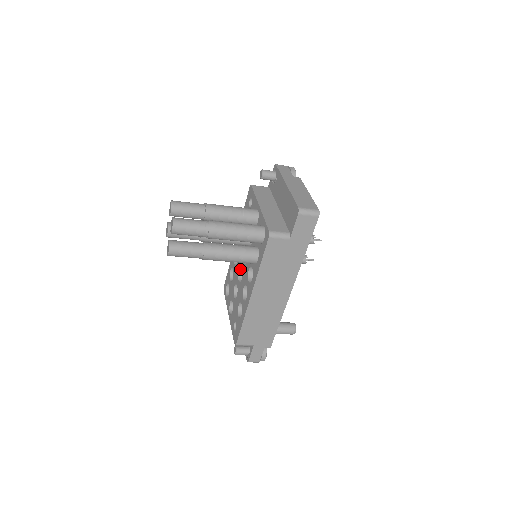
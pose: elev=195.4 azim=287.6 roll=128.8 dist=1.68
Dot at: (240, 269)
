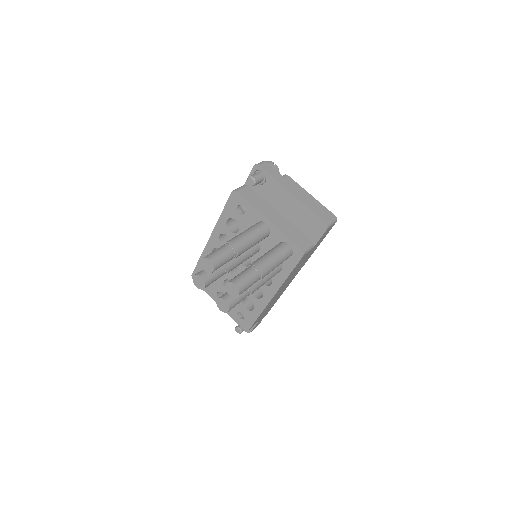
Dot at: occluded
